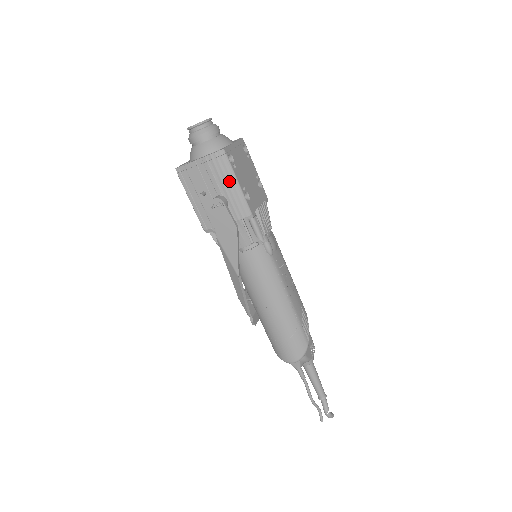
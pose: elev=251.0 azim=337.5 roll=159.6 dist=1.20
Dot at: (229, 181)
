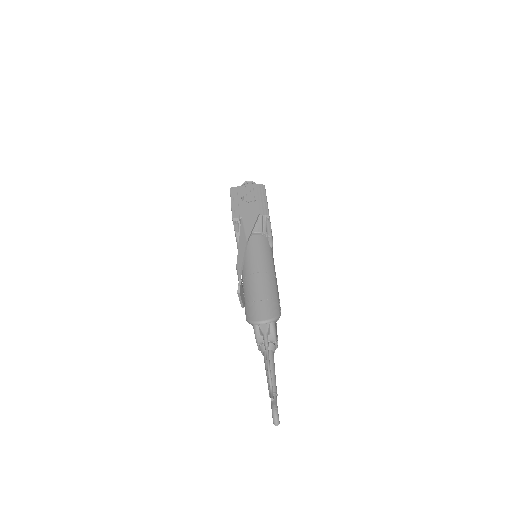
Dot at: (262, 197)
